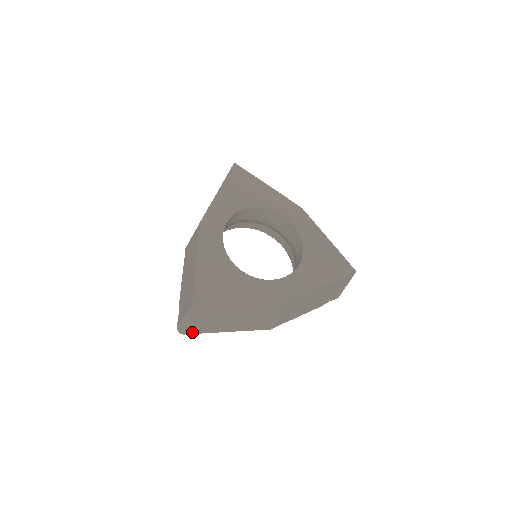
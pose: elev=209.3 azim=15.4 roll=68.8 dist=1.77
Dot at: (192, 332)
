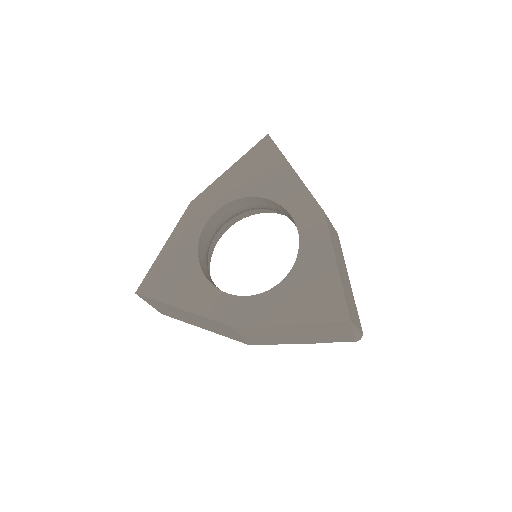
Dot at: (167, 315)
